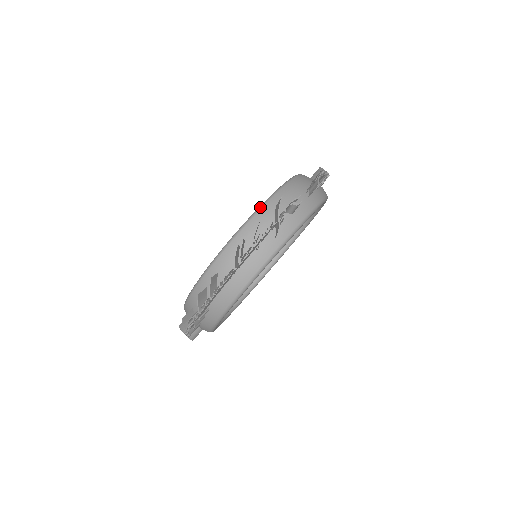
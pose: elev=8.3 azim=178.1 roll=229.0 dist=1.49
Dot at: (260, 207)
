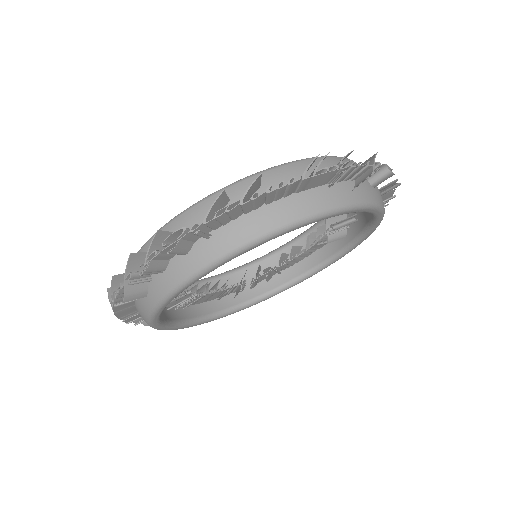
Dot at: occluded
